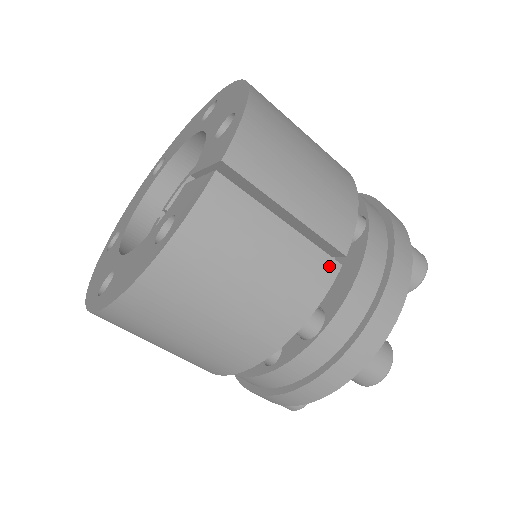
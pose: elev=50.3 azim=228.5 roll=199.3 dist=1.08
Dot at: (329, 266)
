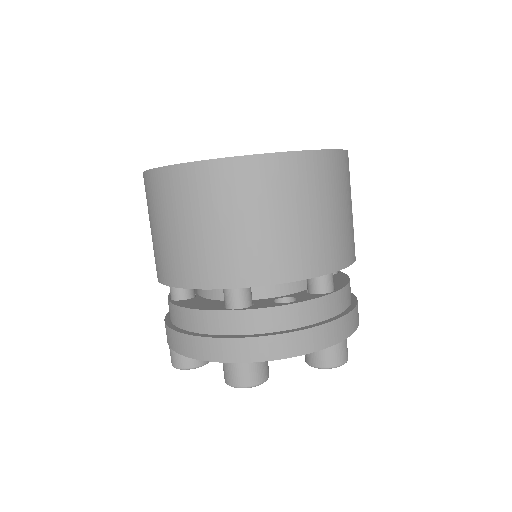
Dot at: (354, 252)
